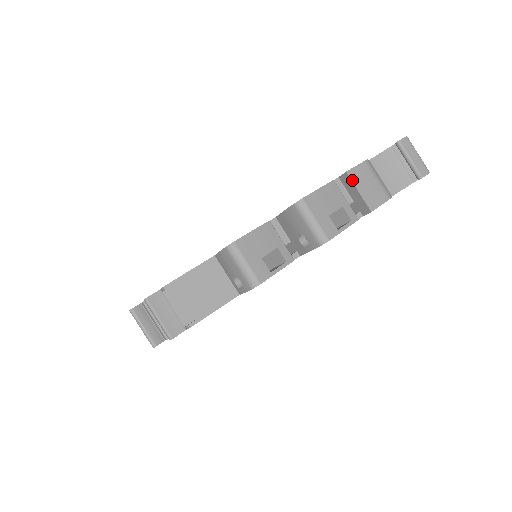
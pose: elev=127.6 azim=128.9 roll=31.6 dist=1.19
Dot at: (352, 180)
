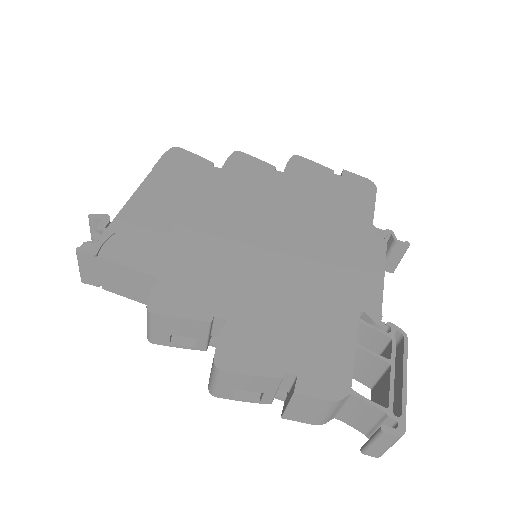
Dot at: (292, 399)
